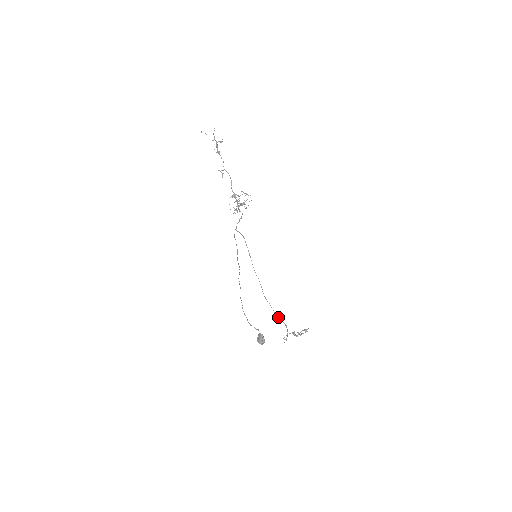
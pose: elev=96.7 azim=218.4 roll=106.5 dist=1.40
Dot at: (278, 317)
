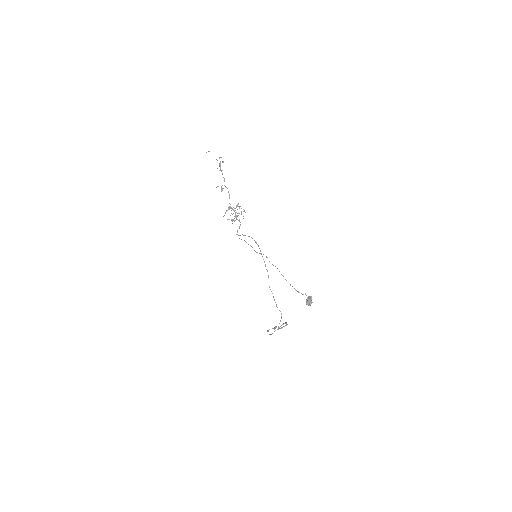
Dot at: occluded
